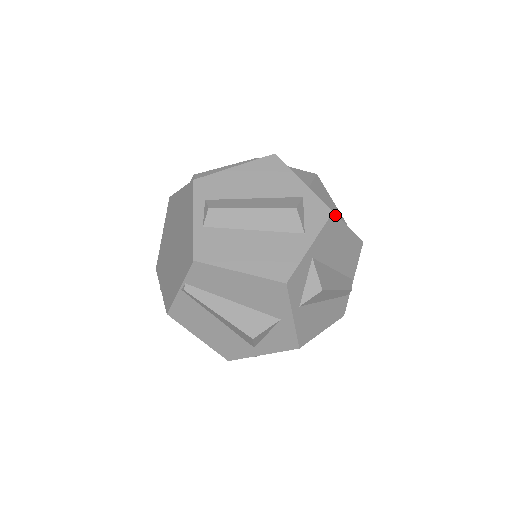
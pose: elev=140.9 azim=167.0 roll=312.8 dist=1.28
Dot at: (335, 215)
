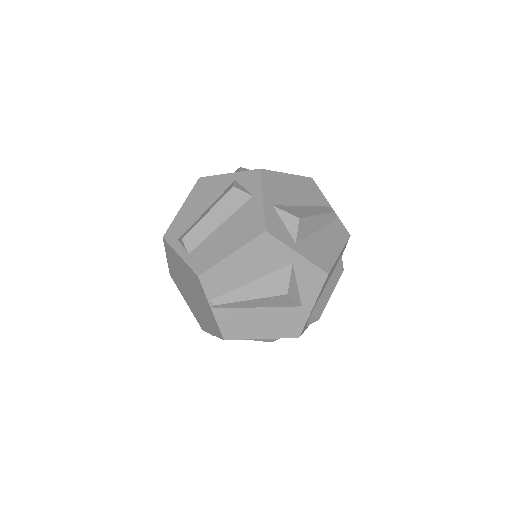
Dot at: (264, 170)
